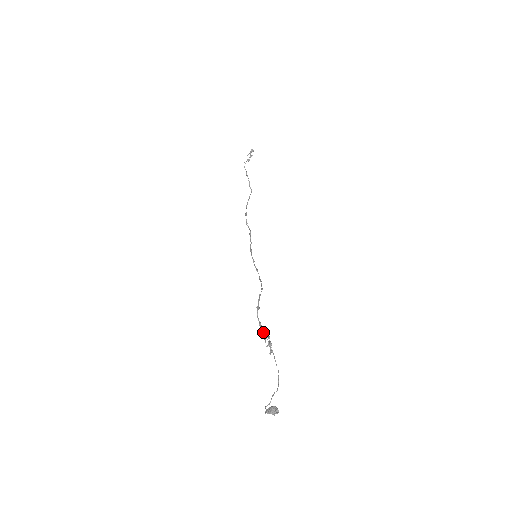
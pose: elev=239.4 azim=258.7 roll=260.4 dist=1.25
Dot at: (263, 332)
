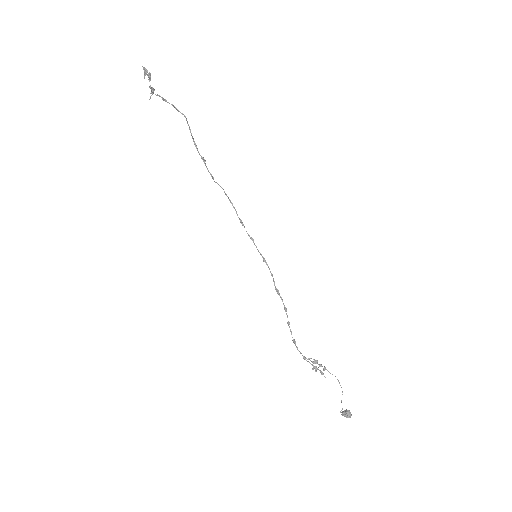
Dot at: occluded
